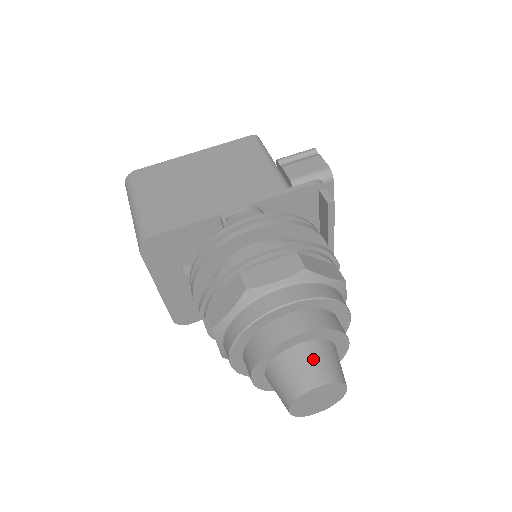
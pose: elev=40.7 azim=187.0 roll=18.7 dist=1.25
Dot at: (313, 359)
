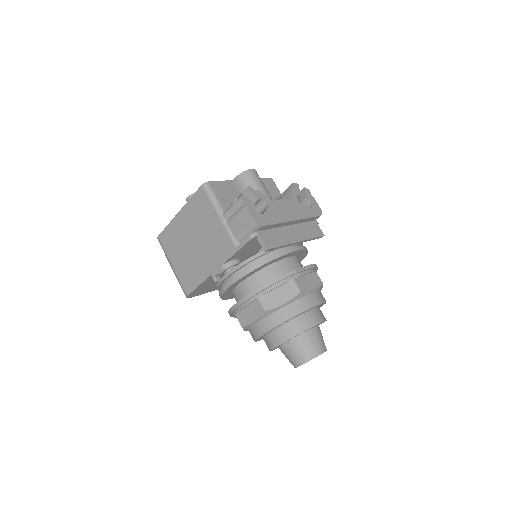
Dot at: (293, 351)
